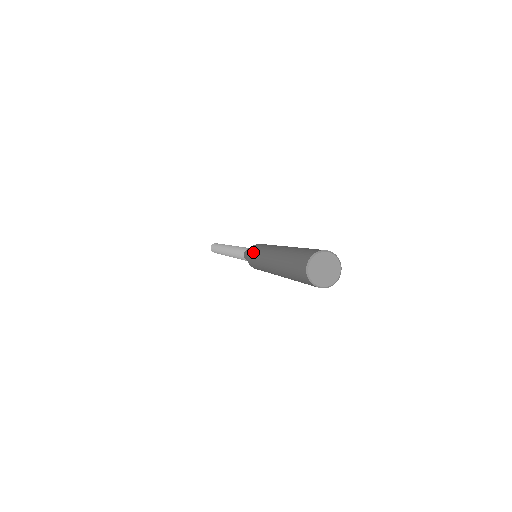
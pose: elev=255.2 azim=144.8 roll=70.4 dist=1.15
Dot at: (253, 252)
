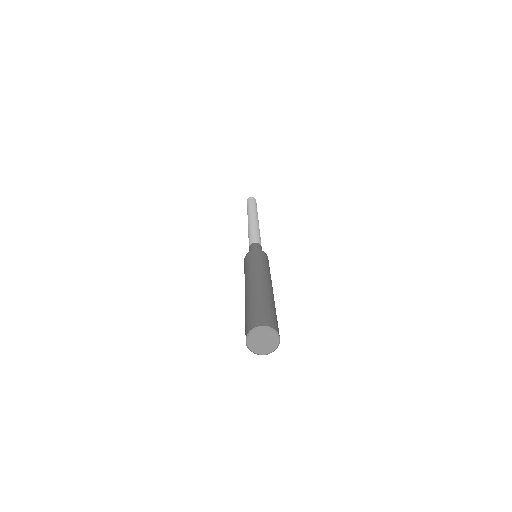
Dot at: occluded
